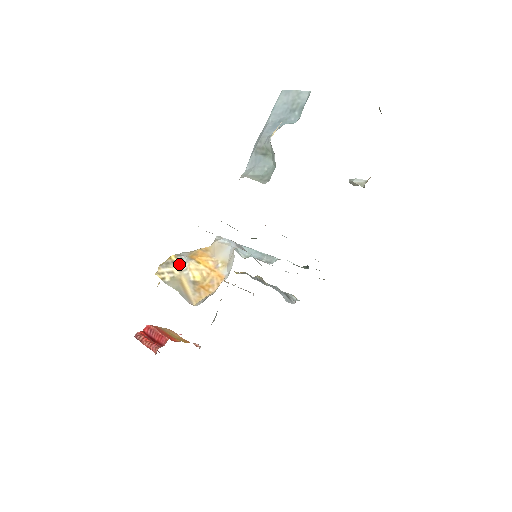
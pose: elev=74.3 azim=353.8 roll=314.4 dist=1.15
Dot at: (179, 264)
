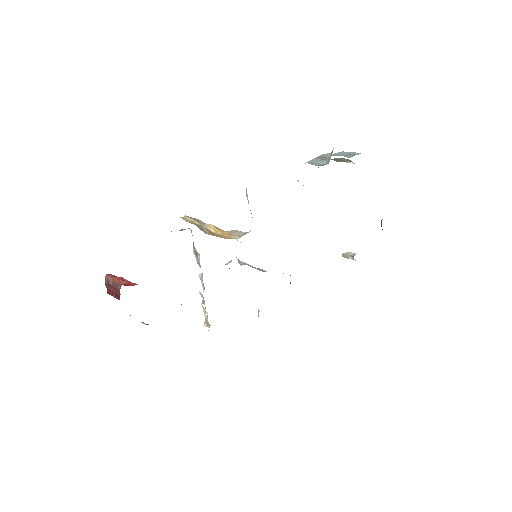
Dot at: (201, 223)
